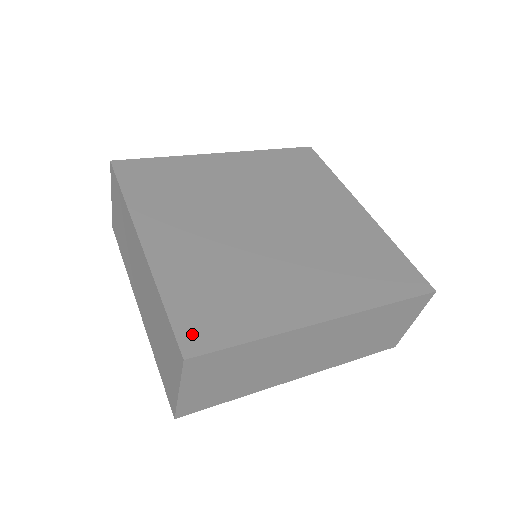
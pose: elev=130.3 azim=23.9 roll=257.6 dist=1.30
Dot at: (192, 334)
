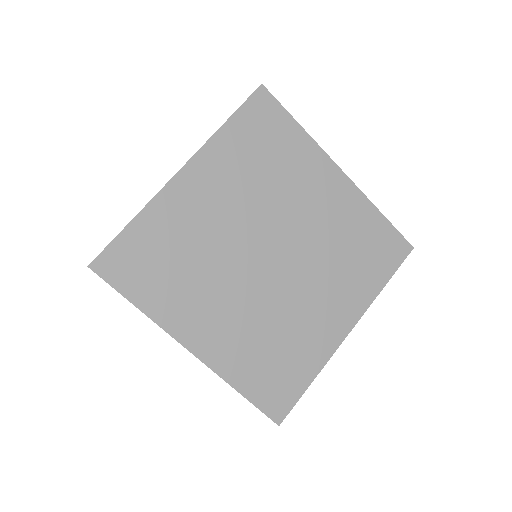
Dot at: (274, 405)
